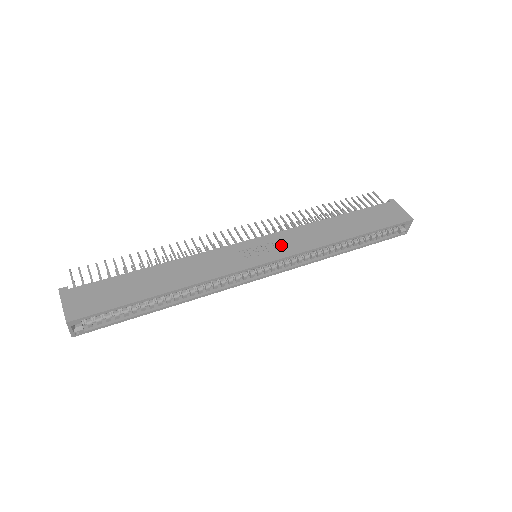
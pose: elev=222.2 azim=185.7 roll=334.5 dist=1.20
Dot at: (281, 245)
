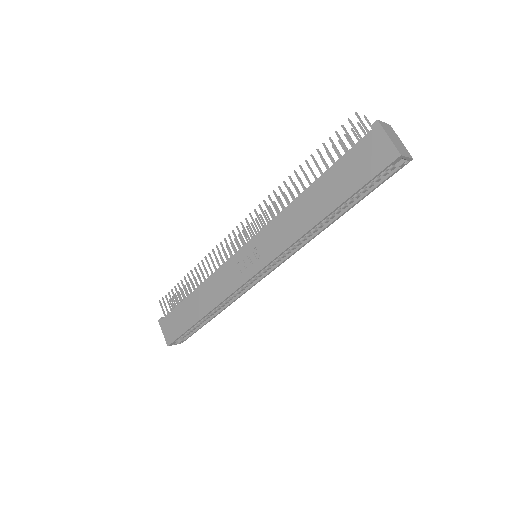
Dot at: (265, 247)
